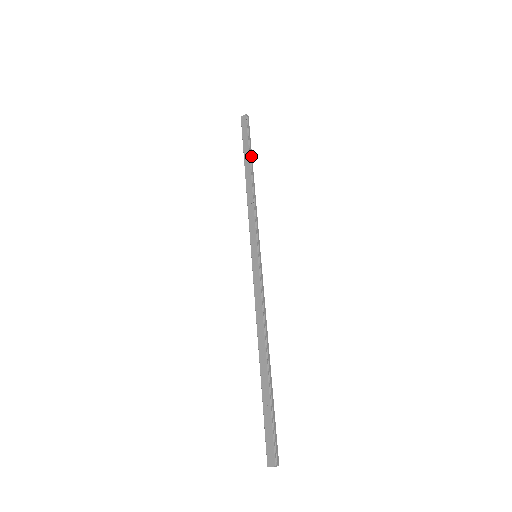
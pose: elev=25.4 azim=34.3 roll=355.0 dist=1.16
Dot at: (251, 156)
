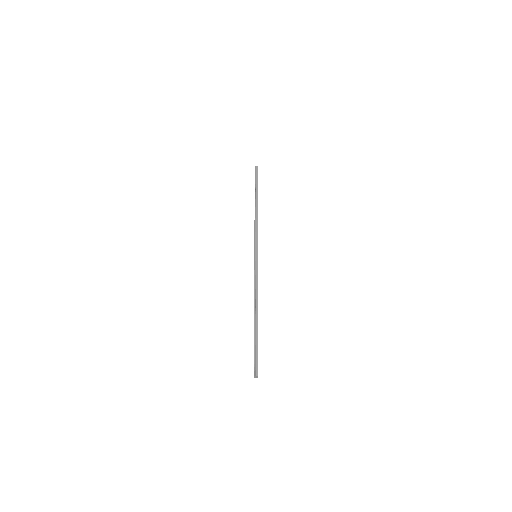
Dot at: (257, 193)
